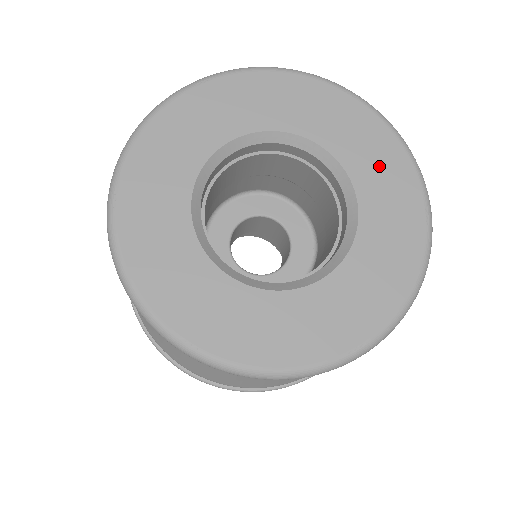
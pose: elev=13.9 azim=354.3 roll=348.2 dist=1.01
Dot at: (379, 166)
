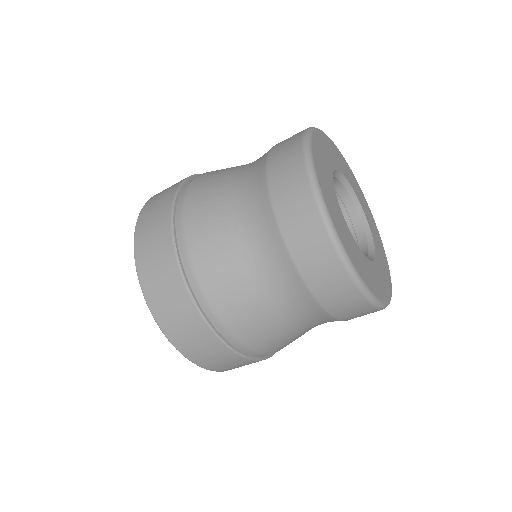
Dot at: (352, 179)
